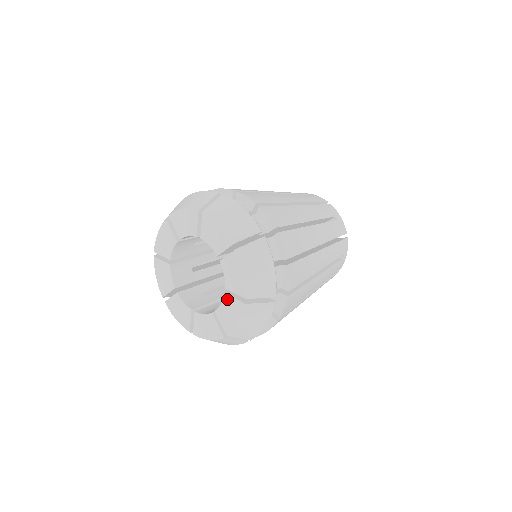
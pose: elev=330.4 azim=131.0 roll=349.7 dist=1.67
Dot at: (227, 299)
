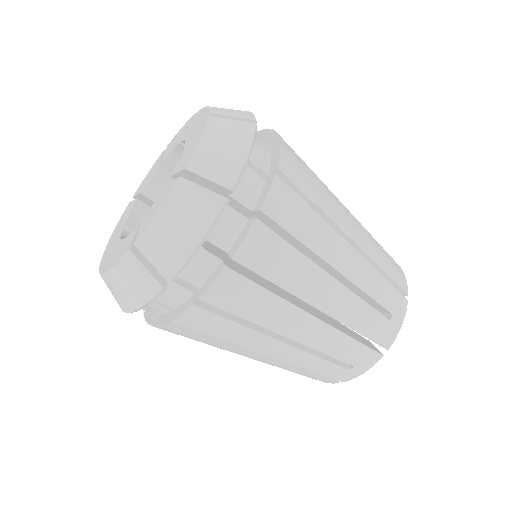
Dot at: (165, 188)
